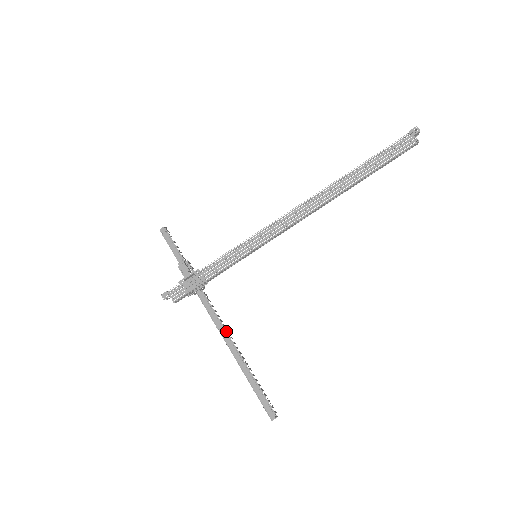
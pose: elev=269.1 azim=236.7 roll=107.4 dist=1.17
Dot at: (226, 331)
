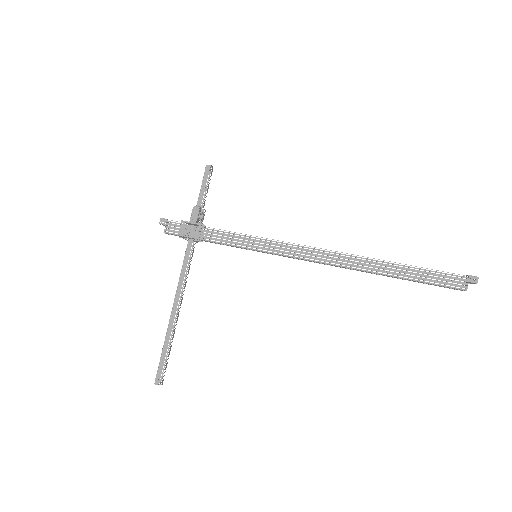
Dot at: occluded
